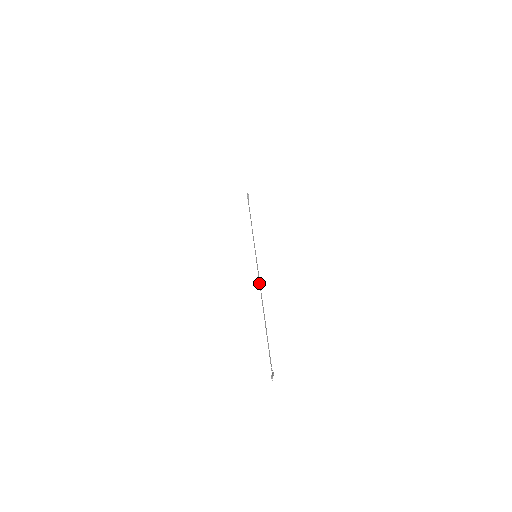
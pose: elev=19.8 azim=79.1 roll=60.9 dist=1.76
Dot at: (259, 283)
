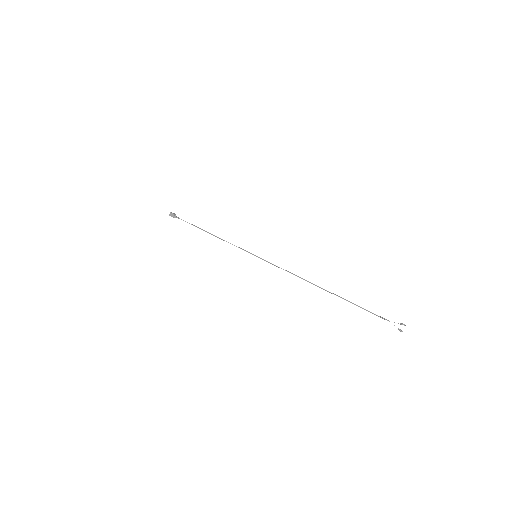
Dot at: (291, 273)
